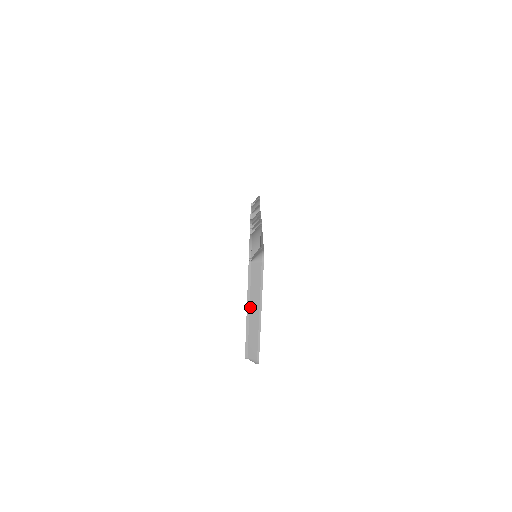
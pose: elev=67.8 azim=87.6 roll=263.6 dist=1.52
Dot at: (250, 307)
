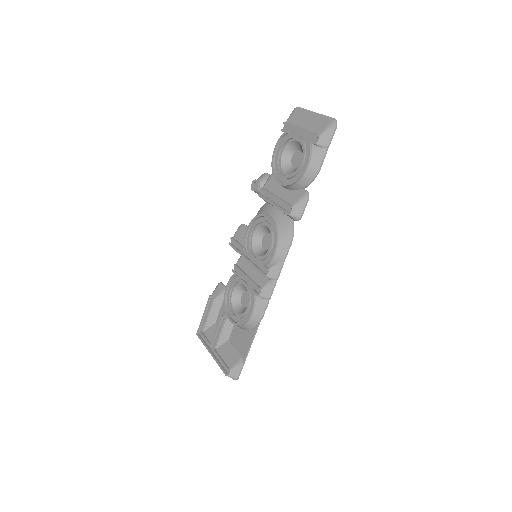
Dot at: (214, 357)
